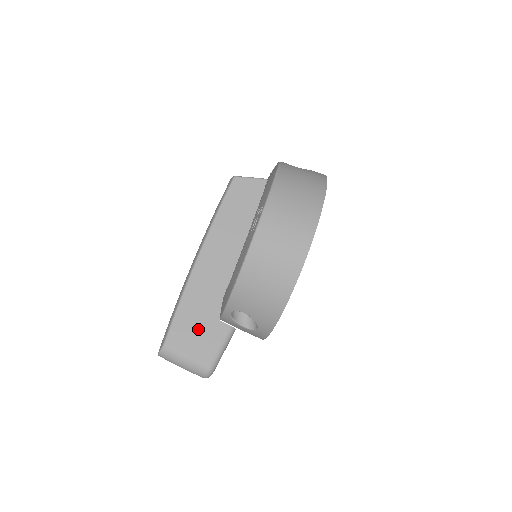
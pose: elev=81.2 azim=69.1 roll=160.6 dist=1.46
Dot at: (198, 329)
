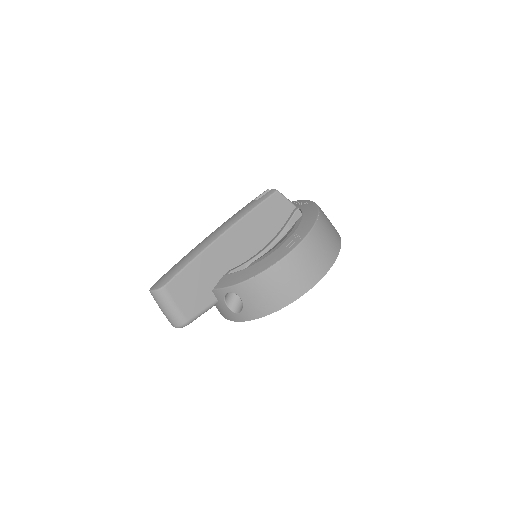
Dot at: (194, 289)
